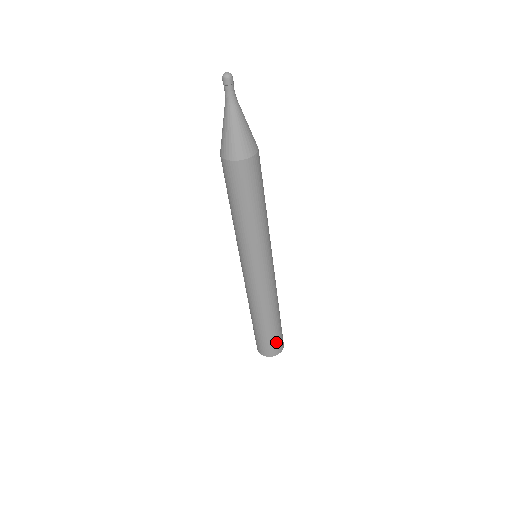
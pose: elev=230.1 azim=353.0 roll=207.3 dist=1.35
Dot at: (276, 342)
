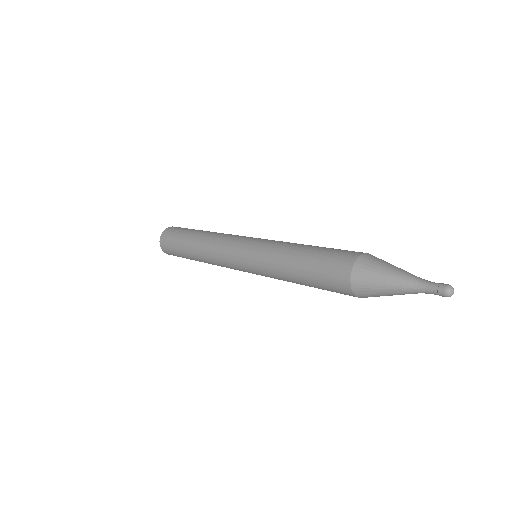
Dot at: occluded
